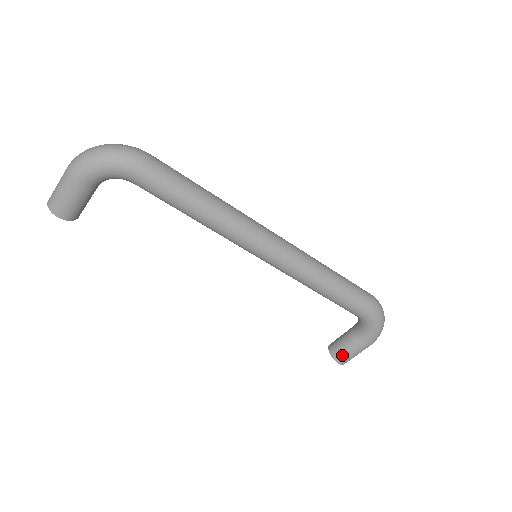
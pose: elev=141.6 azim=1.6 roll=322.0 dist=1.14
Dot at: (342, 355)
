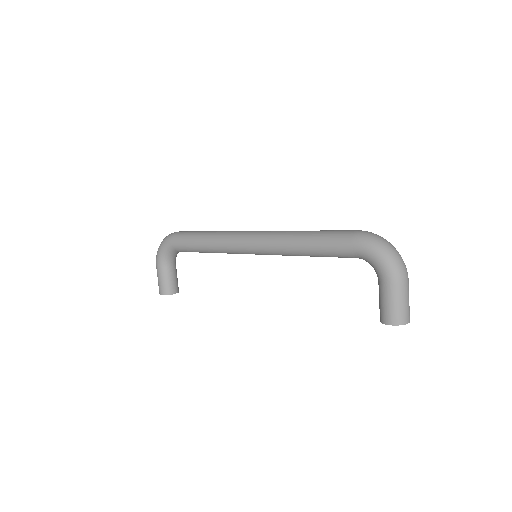
Dot at: (383, 312)
